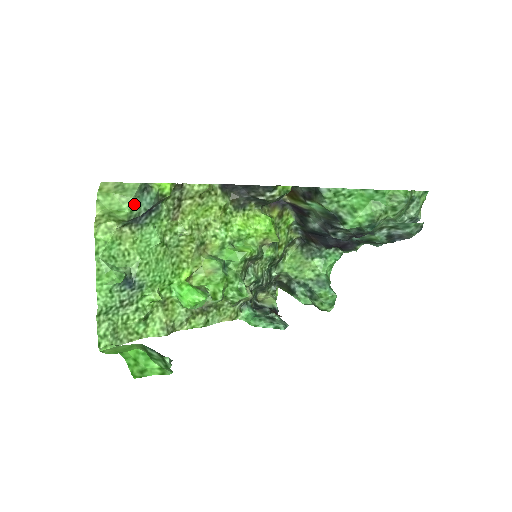
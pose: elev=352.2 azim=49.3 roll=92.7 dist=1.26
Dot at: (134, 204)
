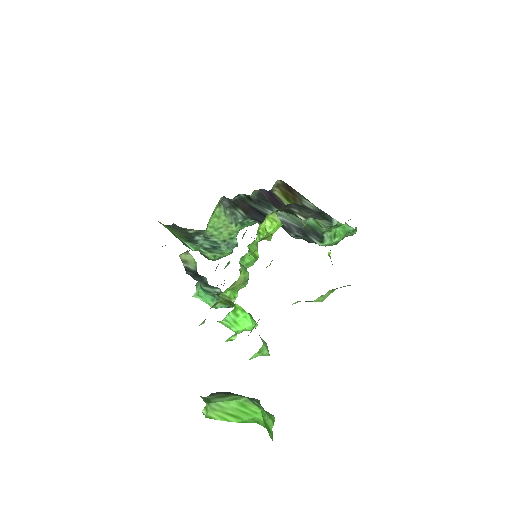
Dot at: occluded
